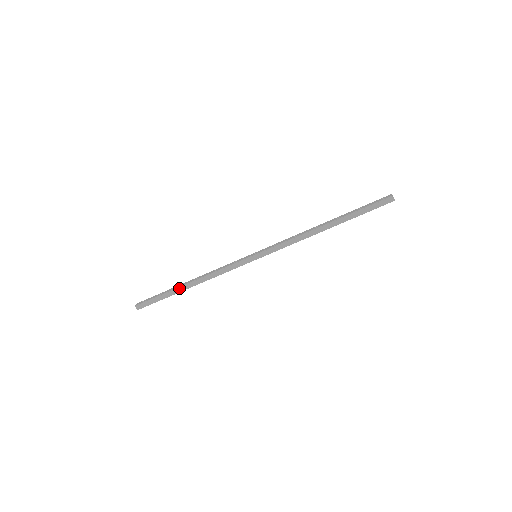
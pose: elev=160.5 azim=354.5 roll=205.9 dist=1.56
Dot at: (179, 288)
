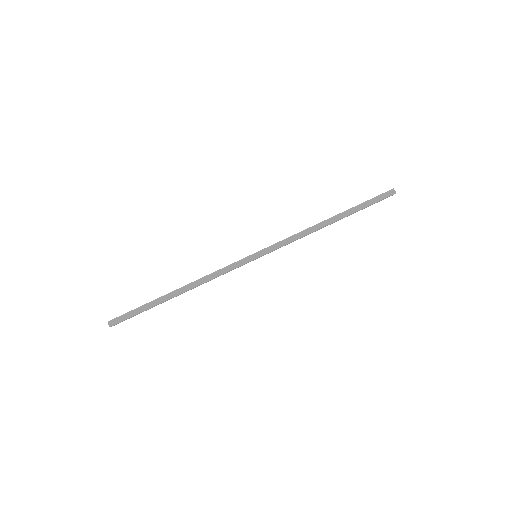
Dot at: (165, 296)
